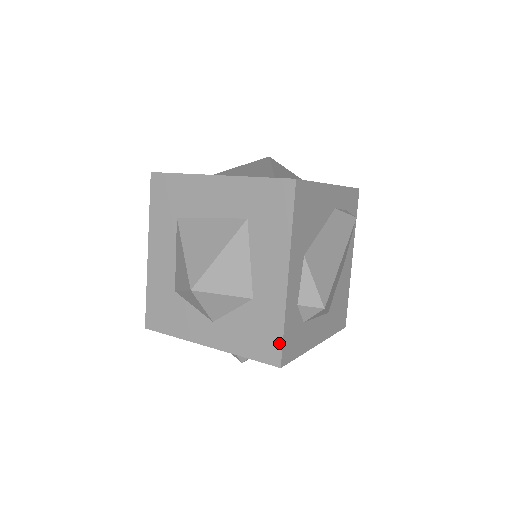
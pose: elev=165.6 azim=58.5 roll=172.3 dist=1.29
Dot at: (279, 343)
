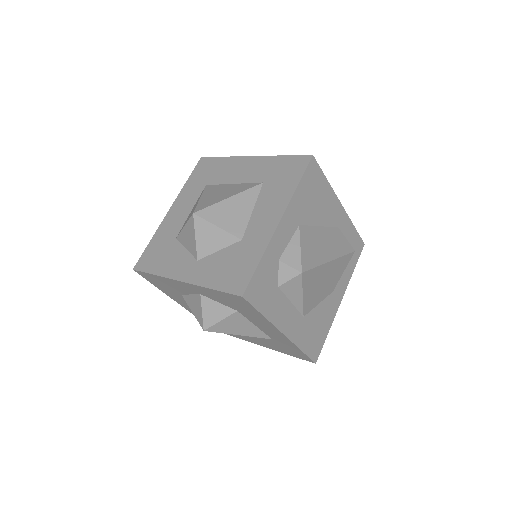
Dot at: (250, 275)
